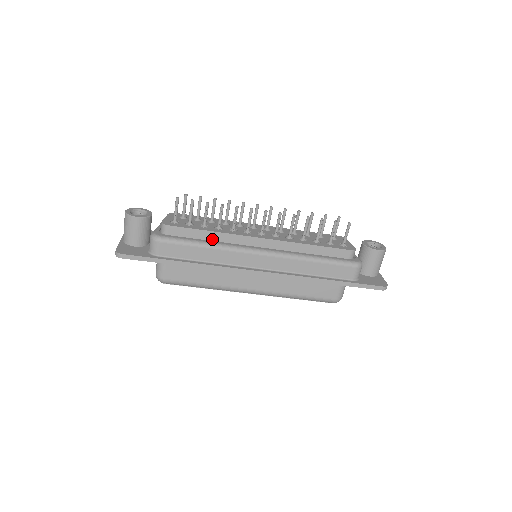
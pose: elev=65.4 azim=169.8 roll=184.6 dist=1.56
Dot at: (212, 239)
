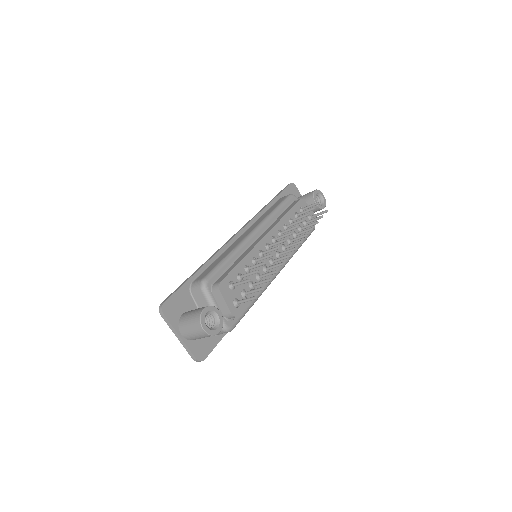
Dot at: occluded
